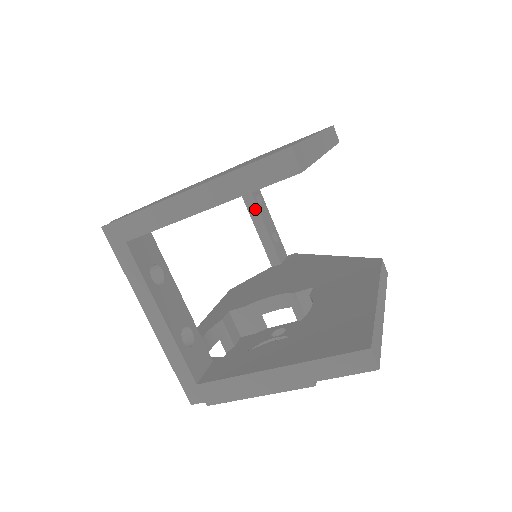
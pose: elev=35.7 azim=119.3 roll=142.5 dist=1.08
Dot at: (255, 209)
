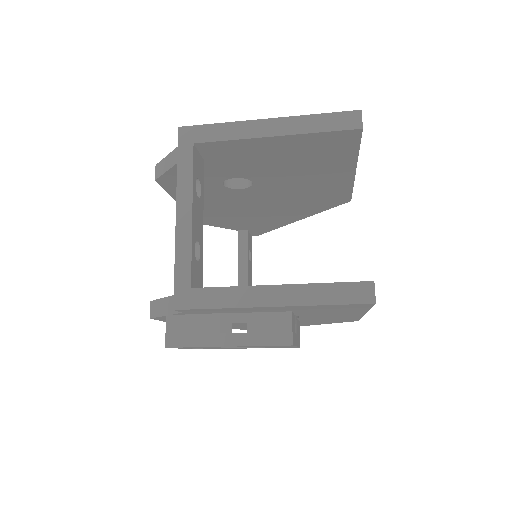
Dot at: (245, 259)
